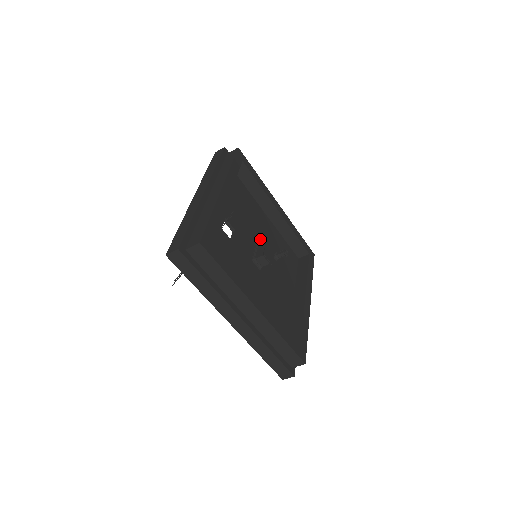
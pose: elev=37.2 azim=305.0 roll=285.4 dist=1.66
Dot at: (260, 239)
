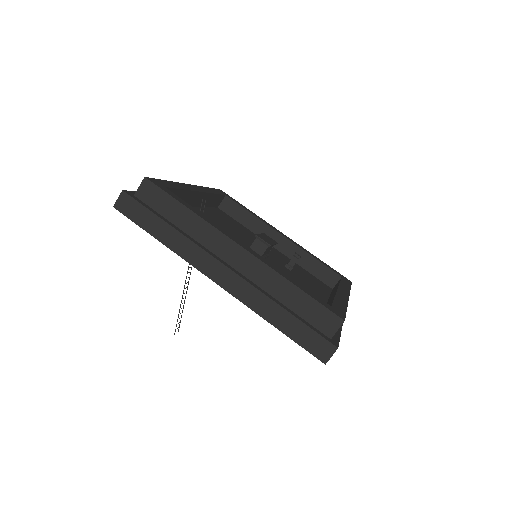
Dot at: occluded
